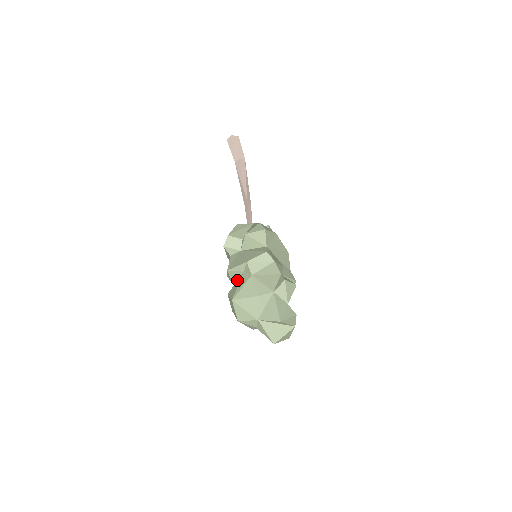
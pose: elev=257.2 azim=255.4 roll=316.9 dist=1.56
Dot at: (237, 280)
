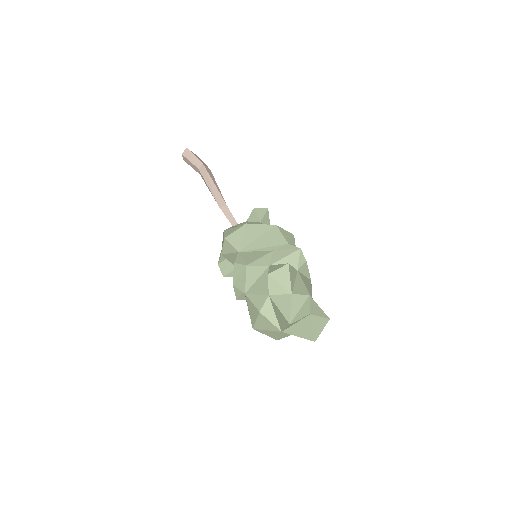
Dot at: occluded
